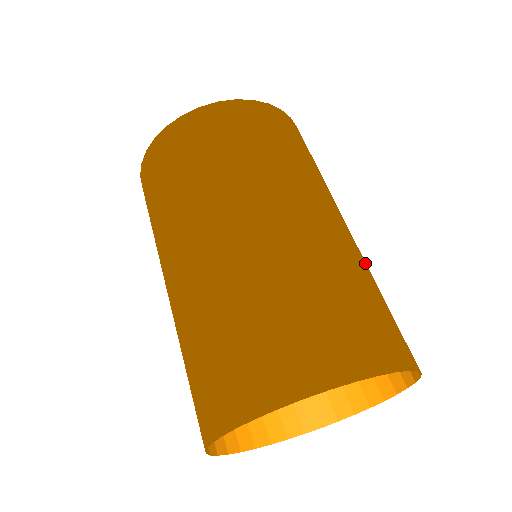
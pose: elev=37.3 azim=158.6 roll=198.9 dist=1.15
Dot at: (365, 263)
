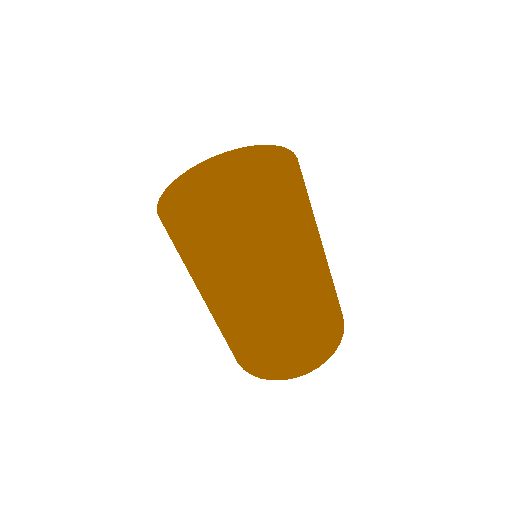
Dot at: occluded
